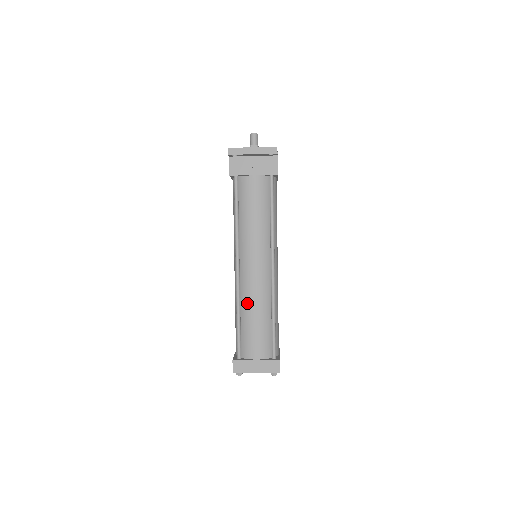
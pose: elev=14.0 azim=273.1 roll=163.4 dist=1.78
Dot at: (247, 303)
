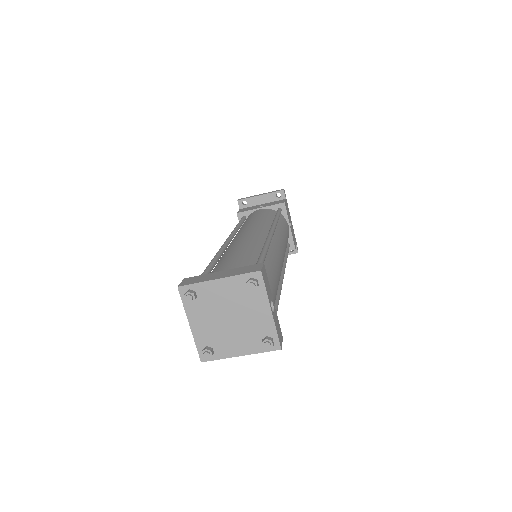
Dot at: (229, 250)
